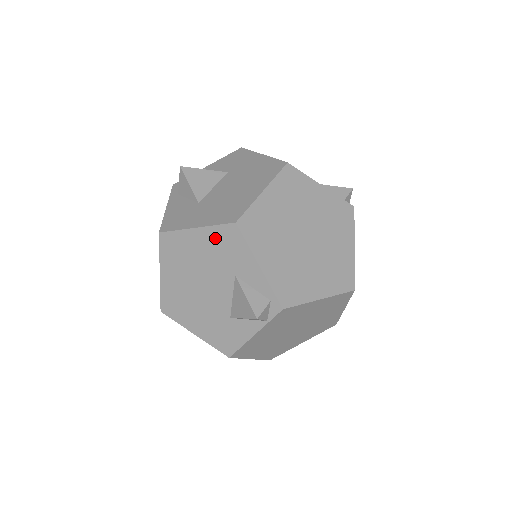
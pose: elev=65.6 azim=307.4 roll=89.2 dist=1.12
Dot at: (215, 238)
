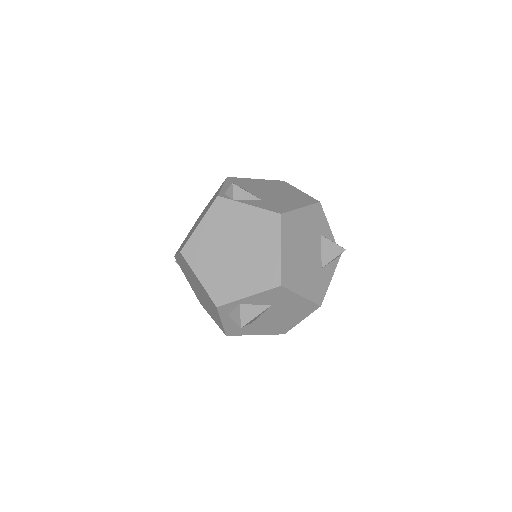
Dot at: occluded
